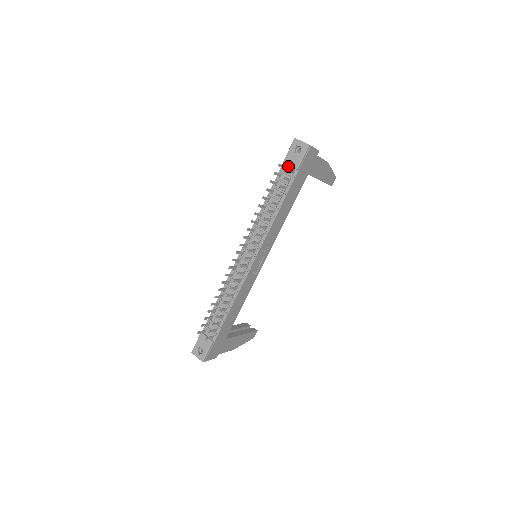
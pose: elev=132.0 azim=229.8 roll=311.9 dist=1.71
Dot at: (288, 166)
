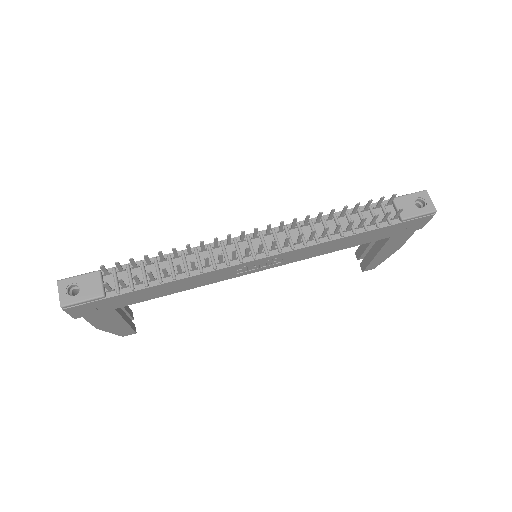
Dot at: (393, 207)
